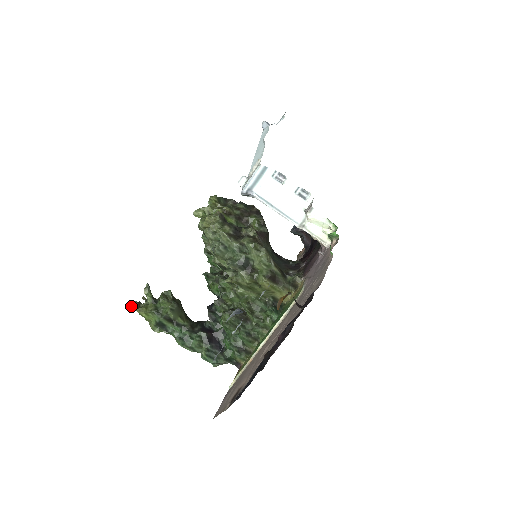
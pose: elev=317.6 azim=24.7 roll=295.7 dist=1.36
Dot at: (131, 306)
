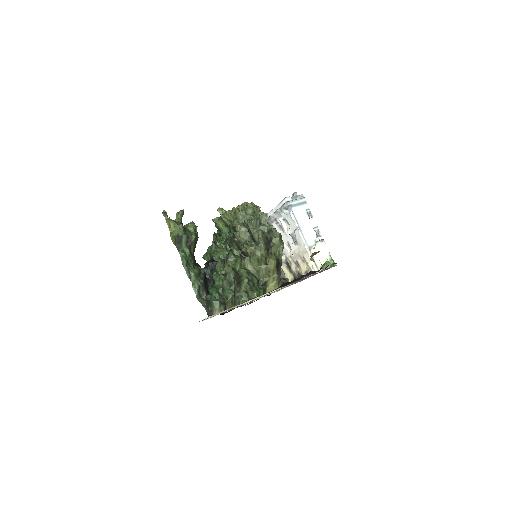
Dot at: (164, 213)
